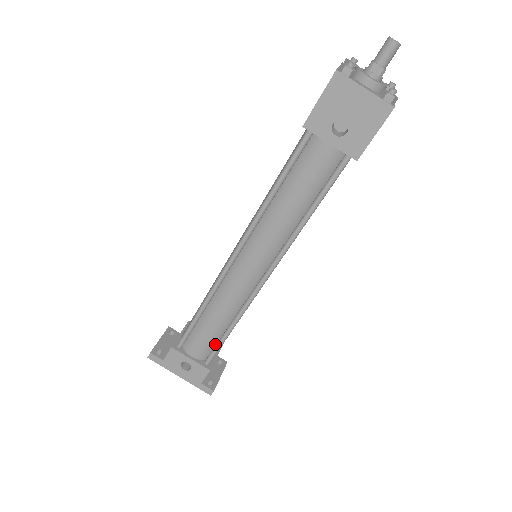
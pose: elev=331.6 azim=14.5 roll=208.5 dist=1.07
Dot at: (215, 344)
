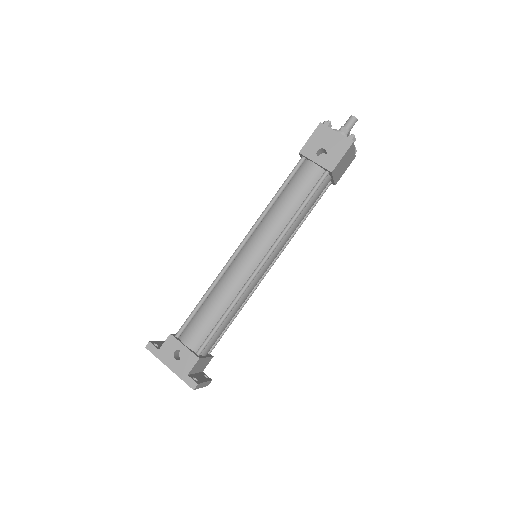
Dot at: (209, 333)
